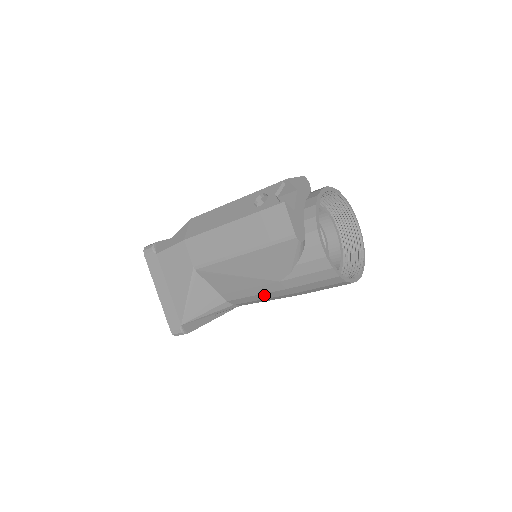
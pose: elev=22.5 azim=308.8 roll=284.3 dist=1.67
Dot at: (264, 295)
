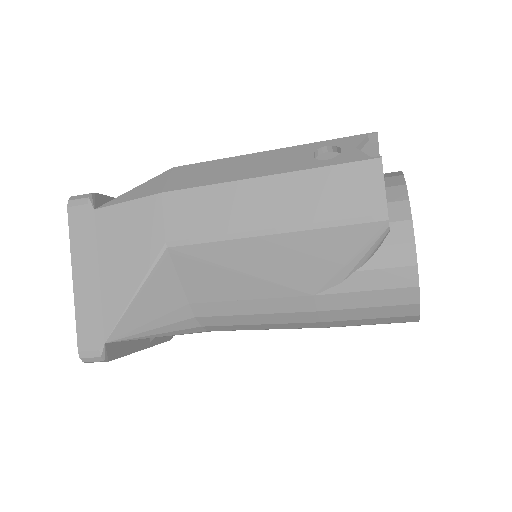
Dot at: (268, 316)
